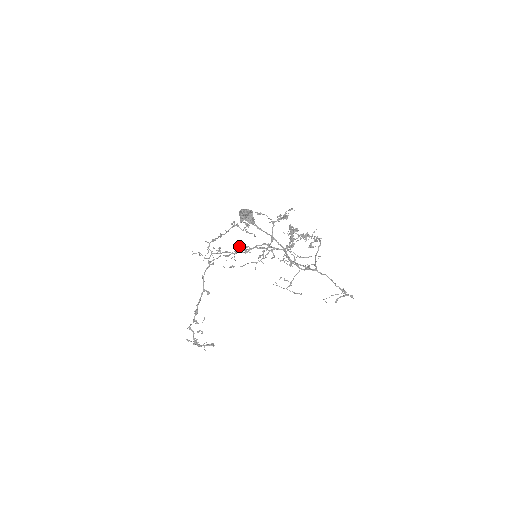
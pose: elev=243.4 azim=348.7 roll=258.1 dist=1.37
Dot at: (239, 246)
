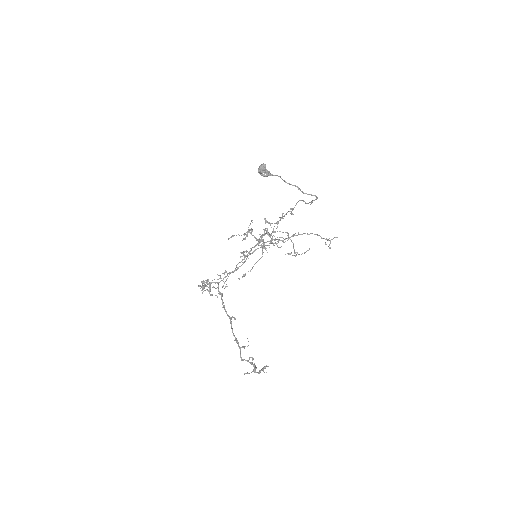
Dot at: (241, 252)
